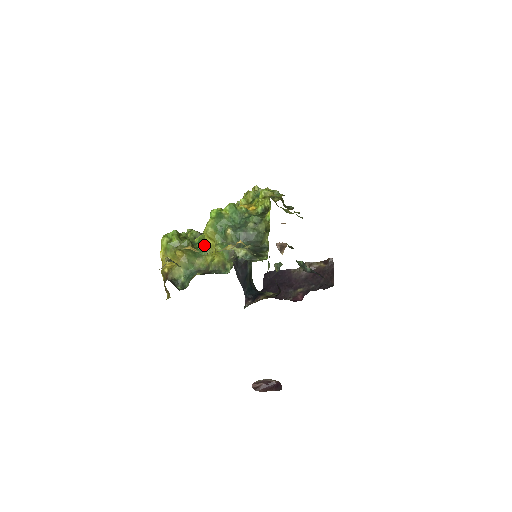
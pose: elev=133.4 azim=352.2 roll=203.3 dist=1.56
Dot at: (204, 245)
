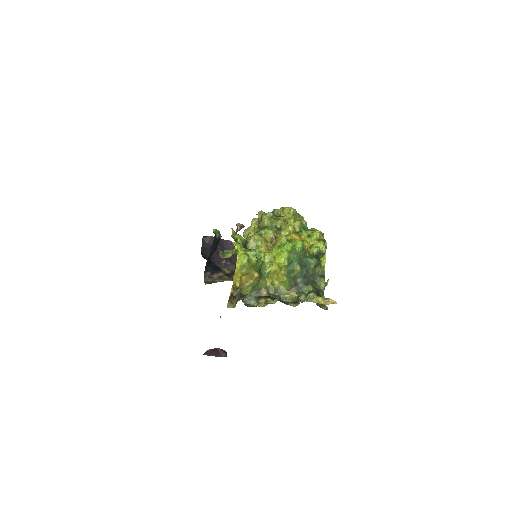
Dot at: (266, 266)
